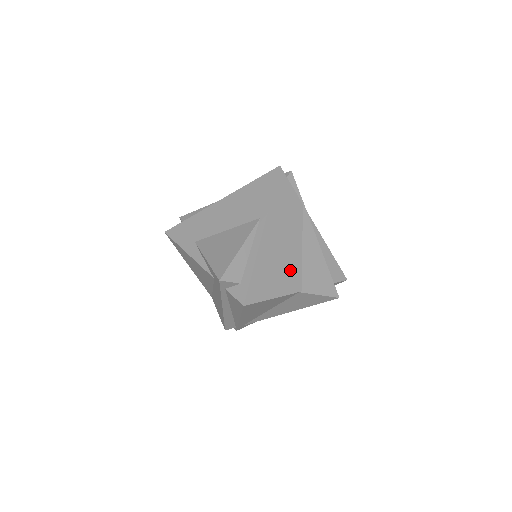
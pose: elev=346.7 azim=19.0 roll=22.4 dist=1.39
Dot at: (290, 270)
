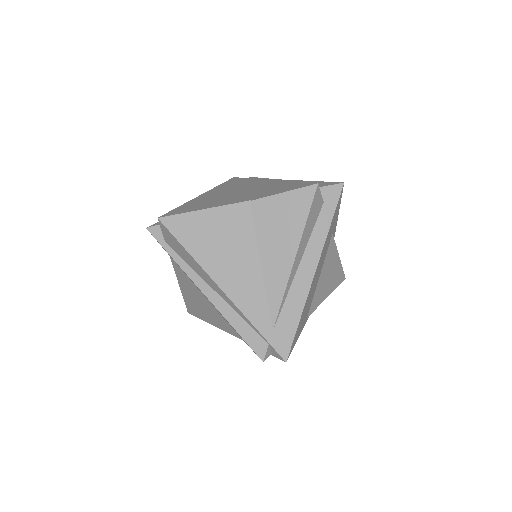
Dot at: (237, 197)
